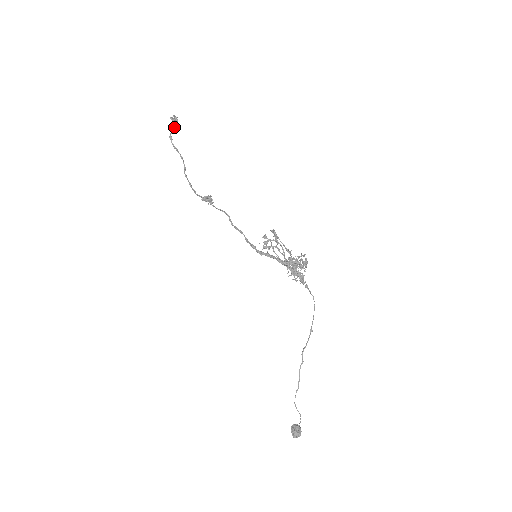
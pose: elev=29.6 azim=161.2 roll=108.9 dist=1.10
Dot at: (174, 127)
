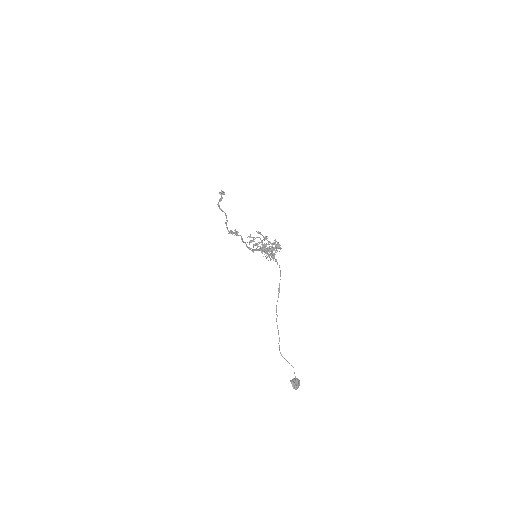
Dot at: (222, 198)
